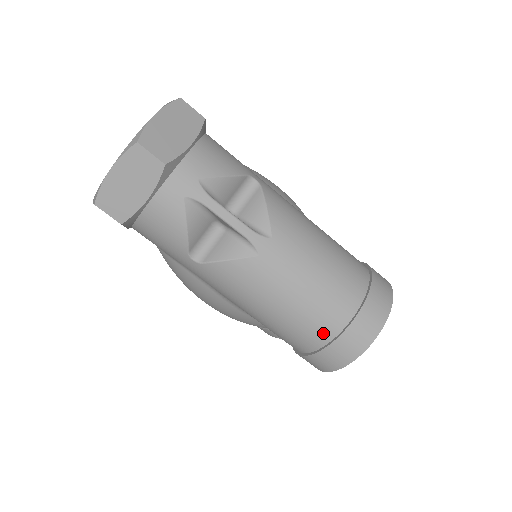
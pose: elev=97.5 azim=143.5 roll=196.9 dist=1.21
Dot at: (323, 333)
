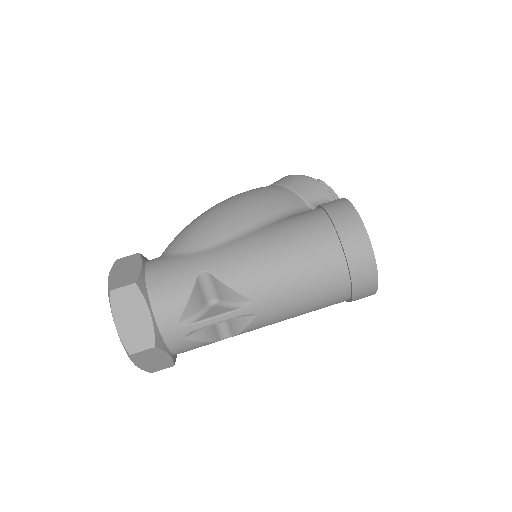
Dot at: (341, 299)
